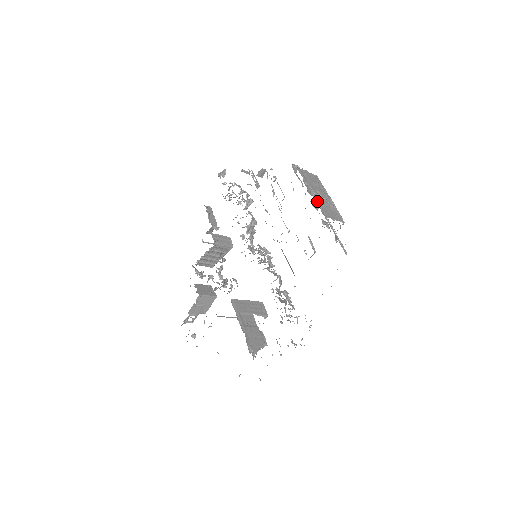
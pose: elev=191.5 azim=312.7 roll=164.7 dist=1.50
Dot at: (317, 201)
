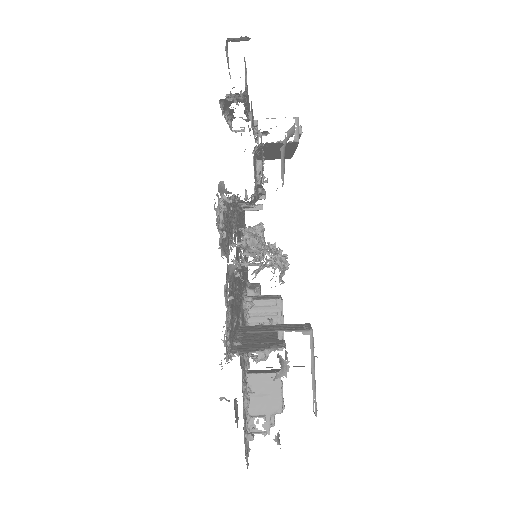
Dot at: occluded
